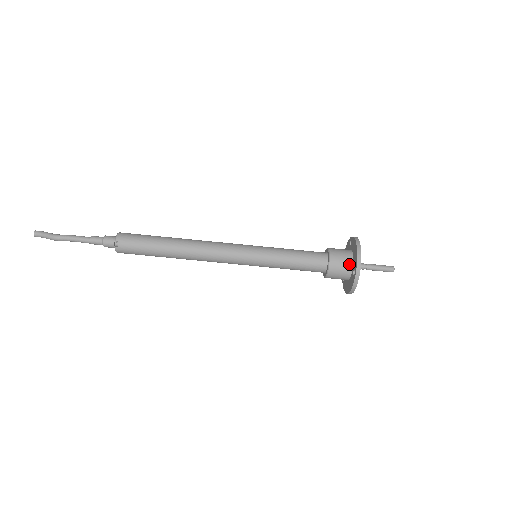
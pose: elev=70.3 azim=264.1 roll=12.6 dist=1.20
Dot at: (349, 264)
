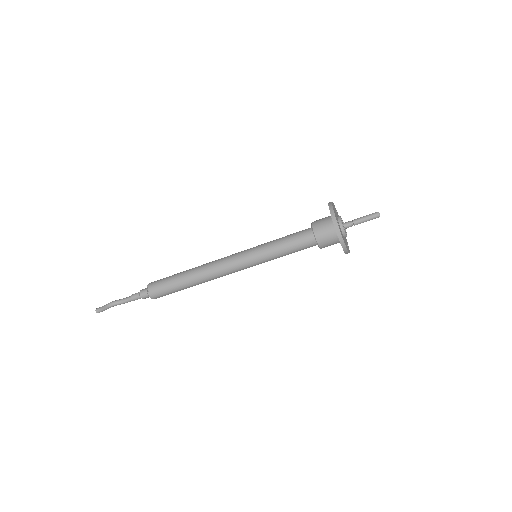
Dot at: (330, 222)
